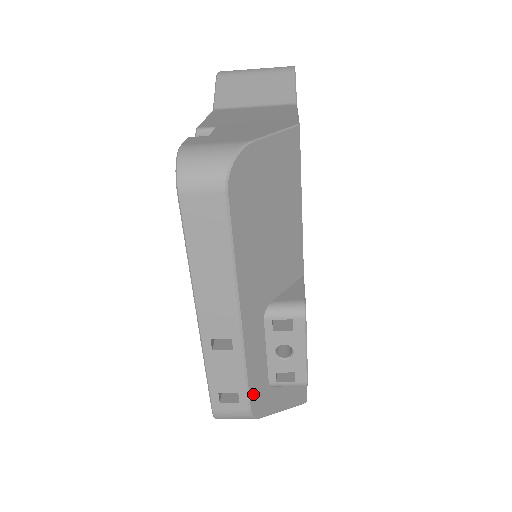
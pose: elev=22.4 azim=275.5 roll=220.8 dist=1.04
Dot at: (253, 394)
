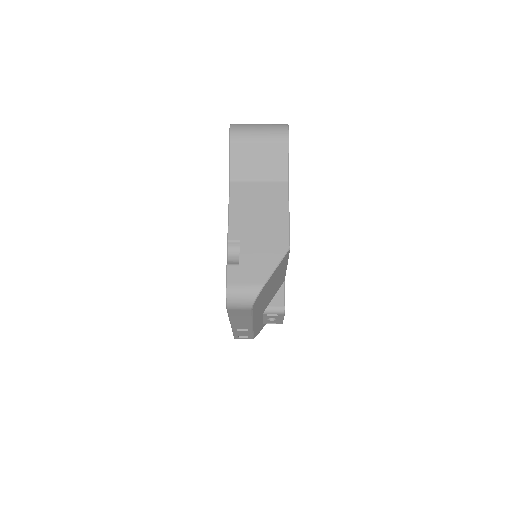
Dot at: (255, 334)
